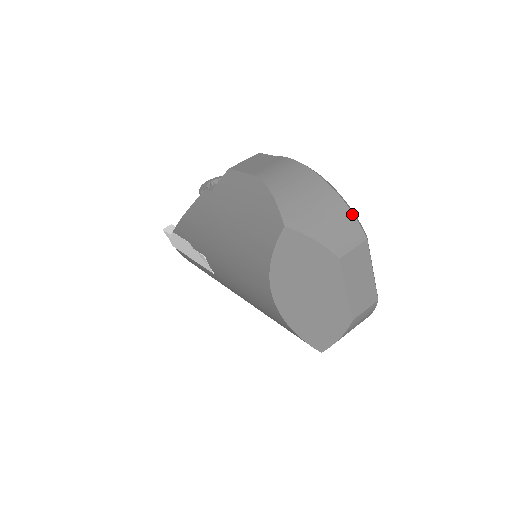
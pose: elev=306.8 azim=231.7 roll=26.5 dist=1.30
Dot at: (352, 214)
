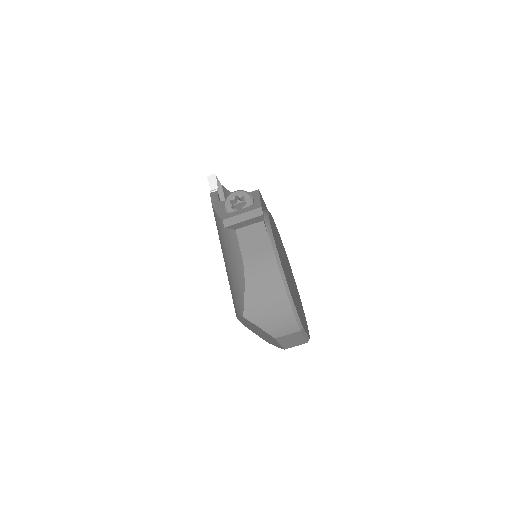
Dot at: (294, 318)
